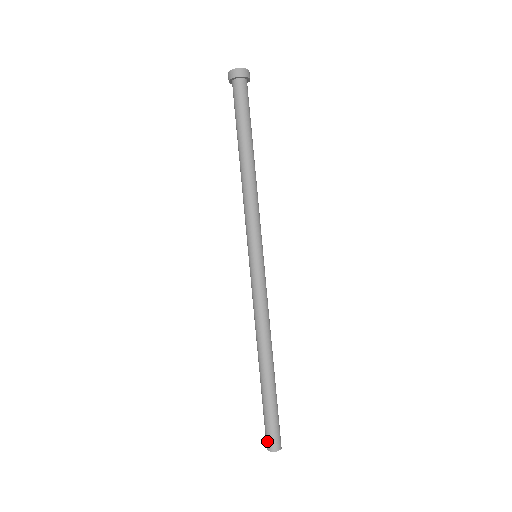
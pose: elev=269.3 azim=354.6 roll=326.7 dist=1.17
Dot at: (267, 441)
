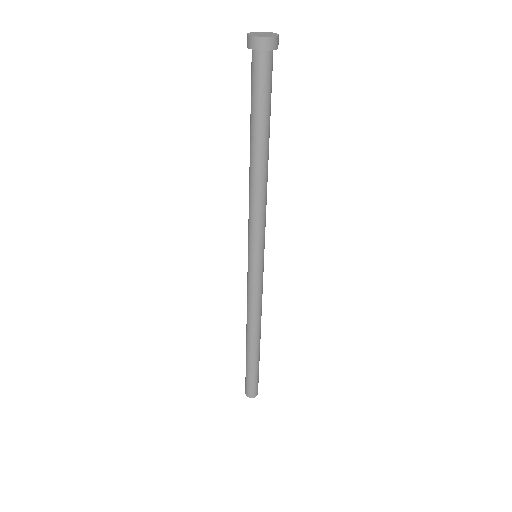
Dot at: (251, 393)
